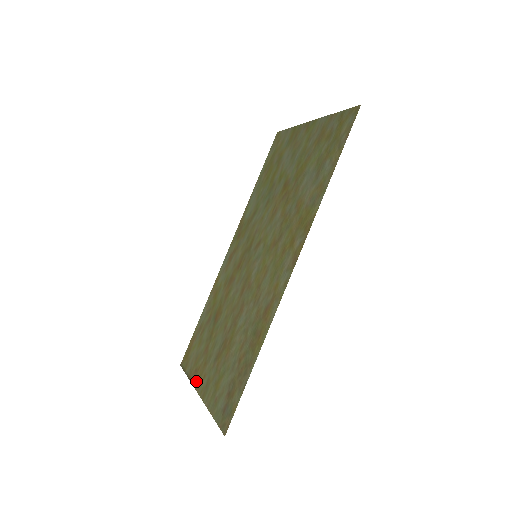
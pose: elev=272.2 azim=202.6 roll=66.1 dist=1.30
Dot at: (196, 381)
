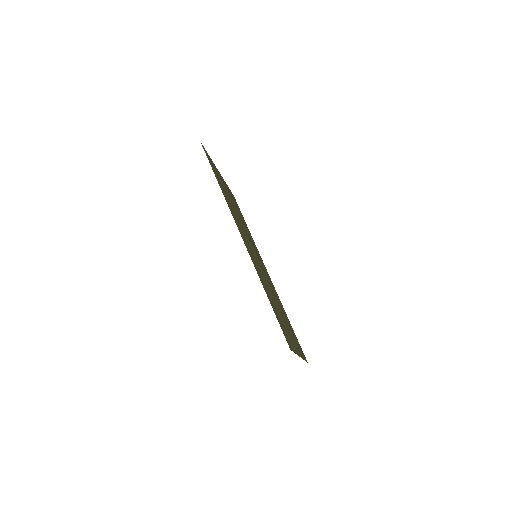
Dot at: (300, 354)
